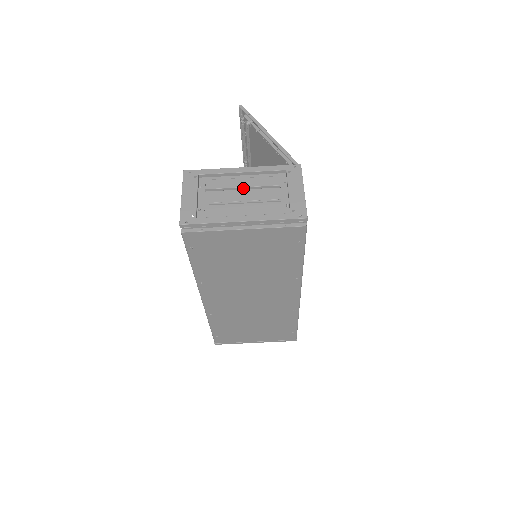
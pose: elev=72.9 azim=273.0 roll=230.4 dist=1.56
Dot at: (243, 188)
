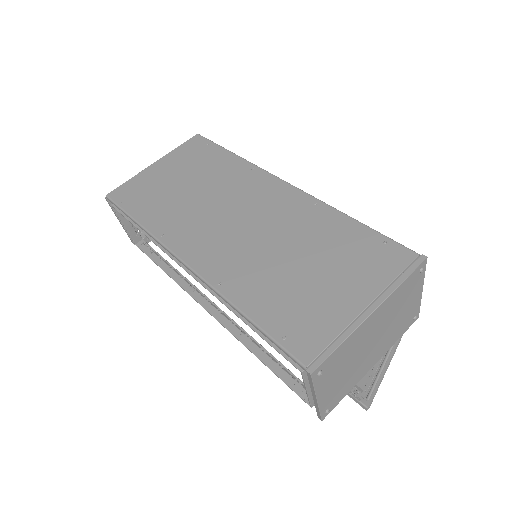
Dot at: occluded
